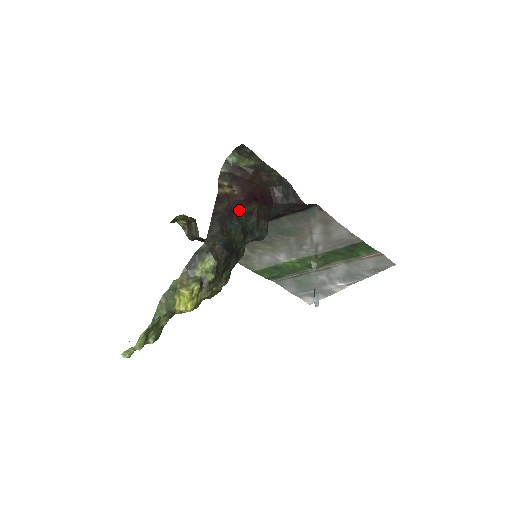
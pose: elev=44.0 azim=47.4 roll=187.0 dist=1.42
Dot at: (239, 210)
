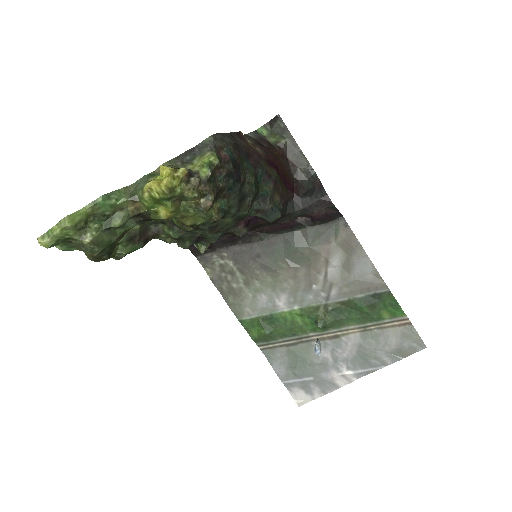
Dot at: (257, 161)
